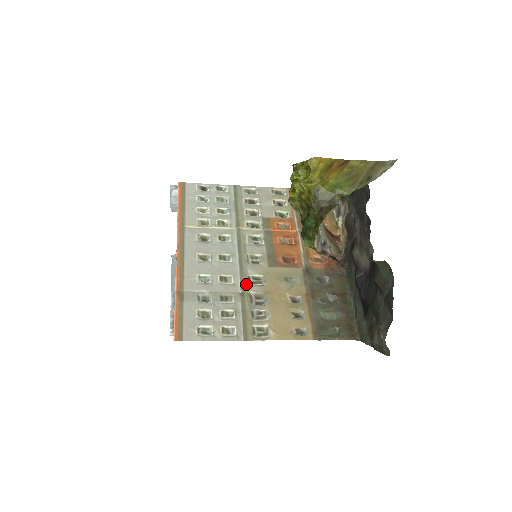
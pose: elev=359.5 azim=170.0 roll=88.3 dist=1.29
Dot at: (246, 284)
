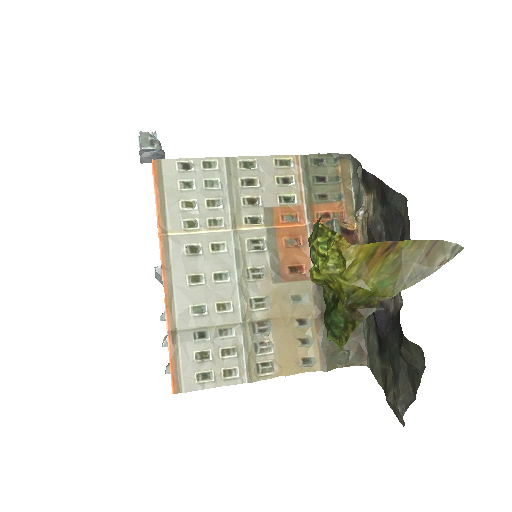
Dot at: (248, 311)
